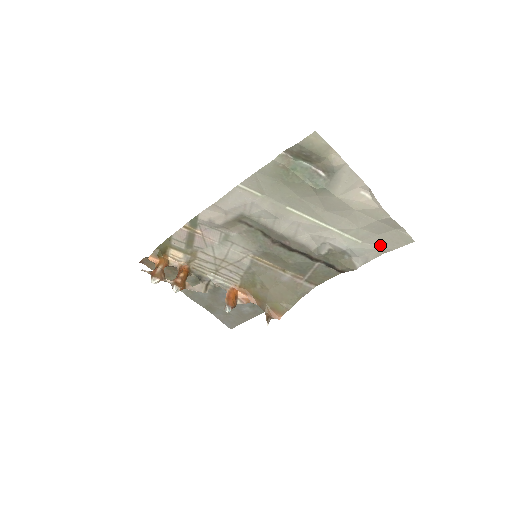
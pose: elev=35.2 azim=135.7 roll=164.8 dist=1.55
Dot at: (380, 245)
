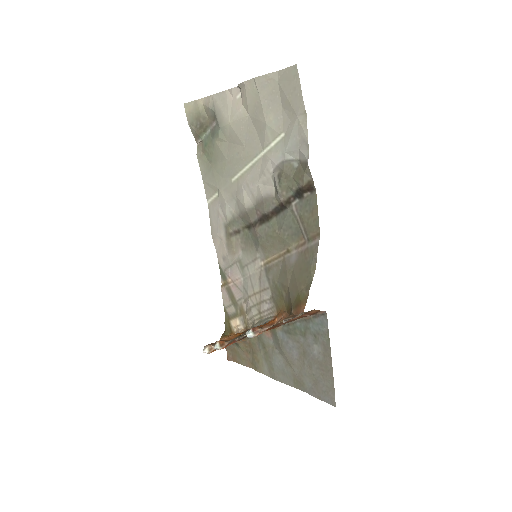
Dot at: (293, 113)
